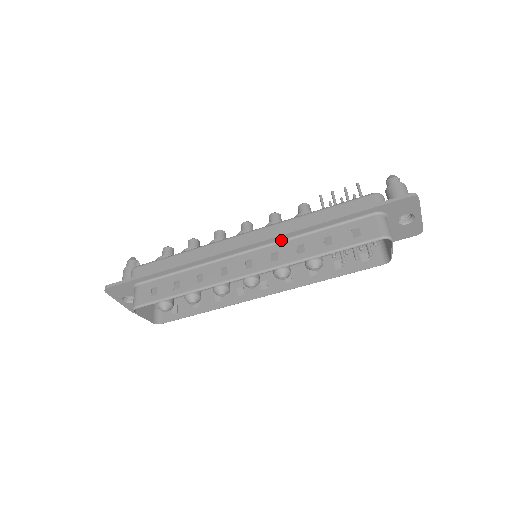
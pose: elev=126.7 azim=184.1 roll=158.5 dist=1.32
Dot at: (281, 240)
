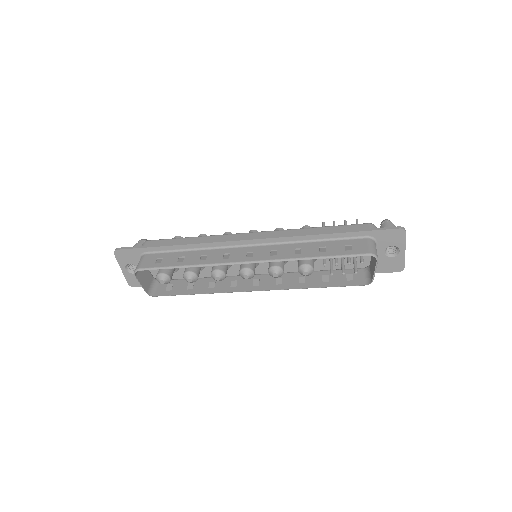
Dot at: (282, 242)
